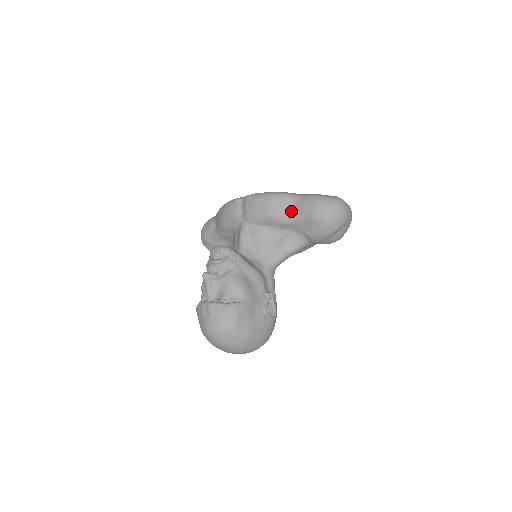
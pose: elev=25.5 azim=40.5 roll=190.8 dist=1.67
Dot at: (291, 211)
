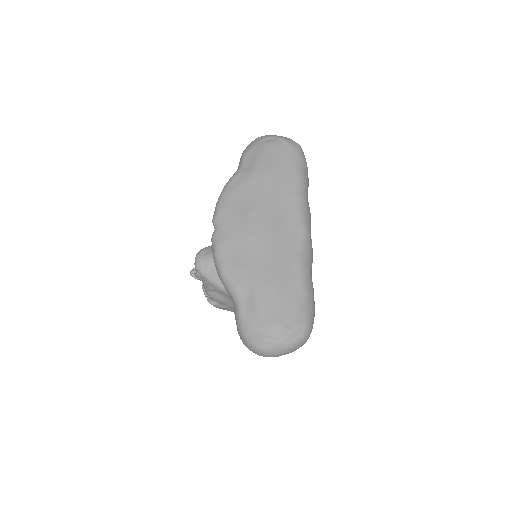
Dot at: occluded
